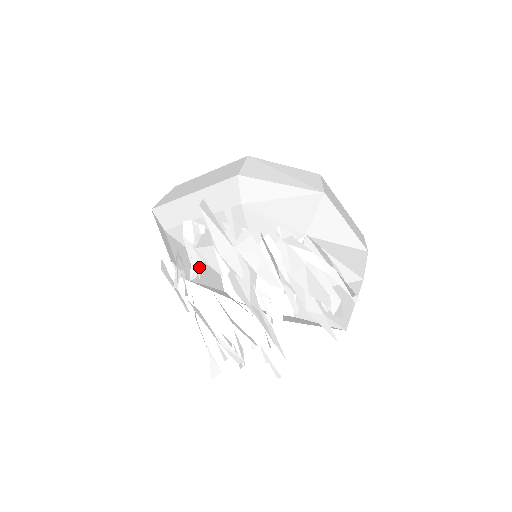
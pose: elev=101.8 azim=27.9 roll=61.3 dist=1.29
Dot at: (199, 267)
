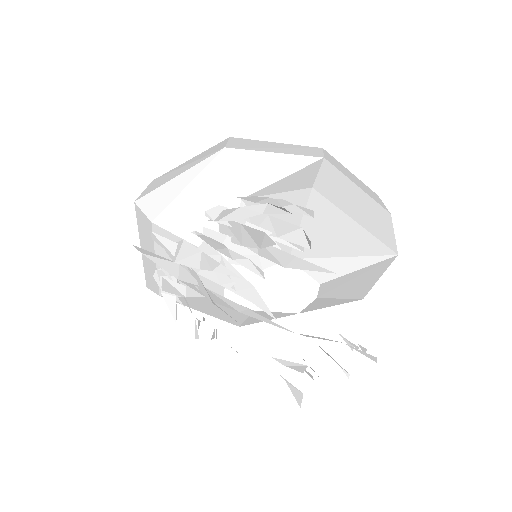
Dot at: occluded
